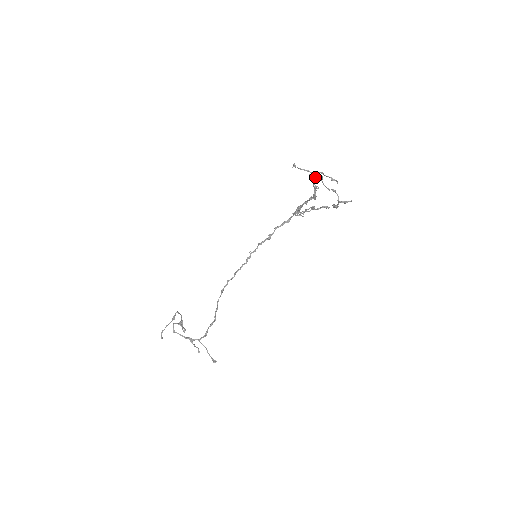
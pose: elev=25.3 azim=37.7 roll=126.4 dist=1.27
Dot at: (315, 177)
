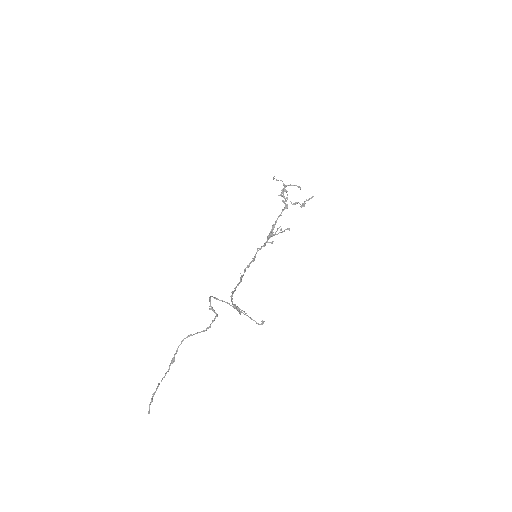
Dot at: (285, 190)
